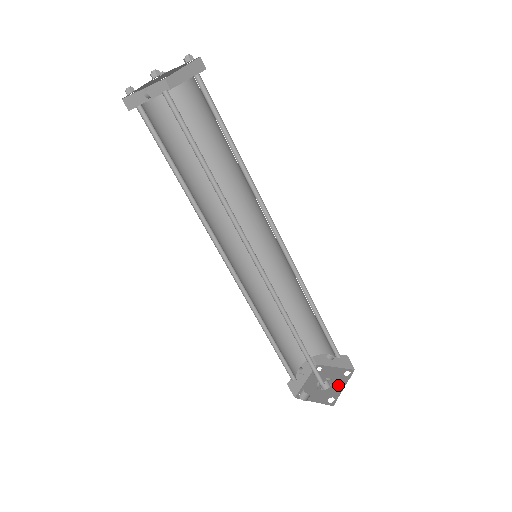
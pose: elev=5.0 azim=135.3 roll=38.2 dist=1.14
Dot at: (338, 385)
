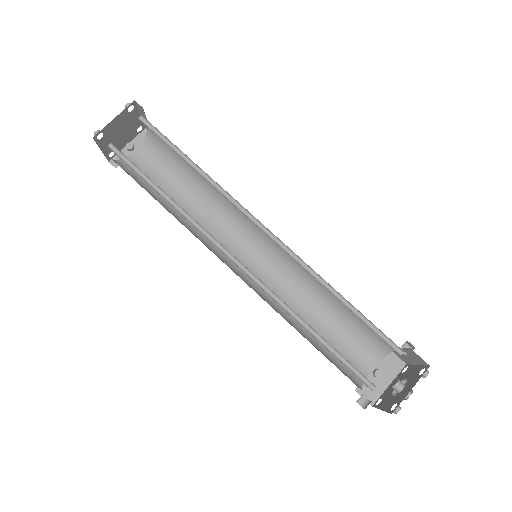
Dot at: (408, 387)
